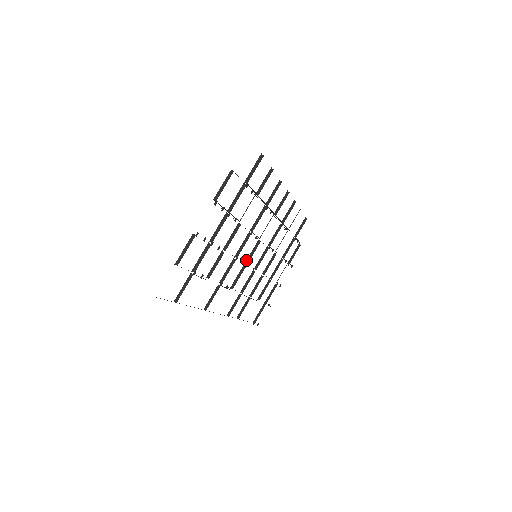
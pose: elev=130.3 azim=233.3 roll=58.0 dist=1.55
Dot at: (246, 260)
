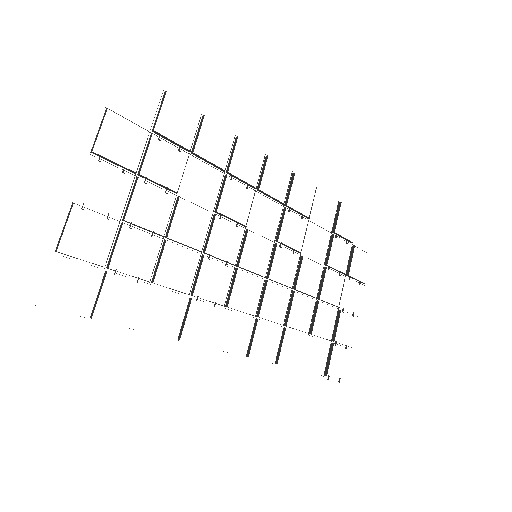
Dot at: (236, 261)
